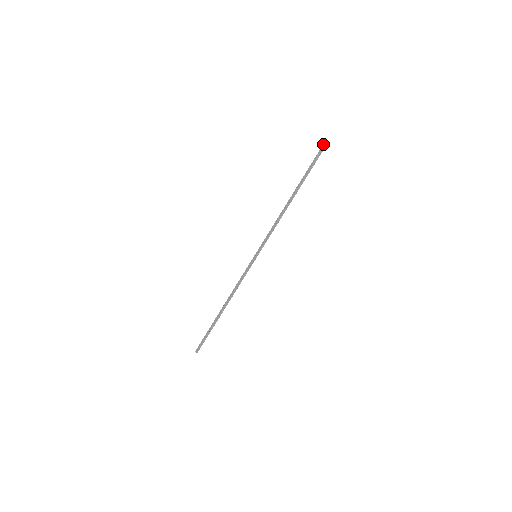
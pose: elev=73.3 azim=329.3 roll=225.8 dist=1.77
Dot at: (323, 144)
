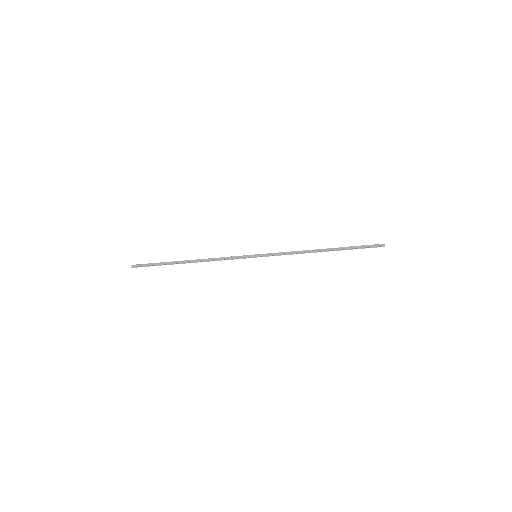
Dot at: occluded
